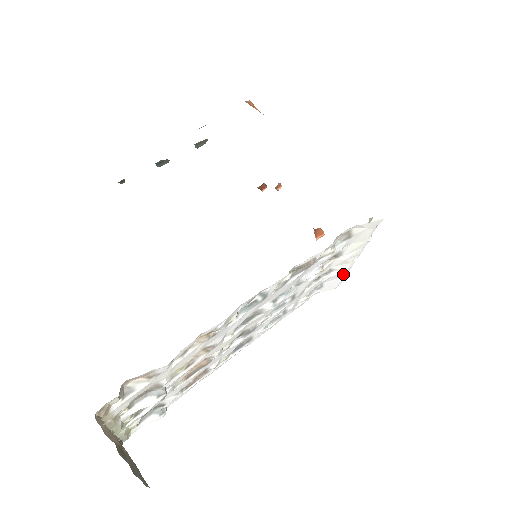
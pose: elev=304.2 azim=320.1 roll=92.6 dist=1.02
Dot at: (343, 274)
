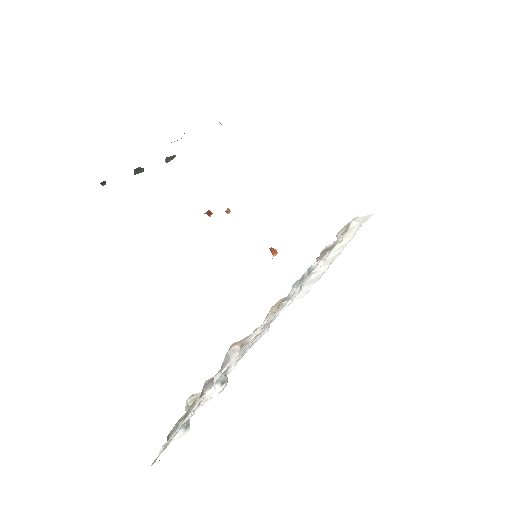
Dot at: (317, 279)
